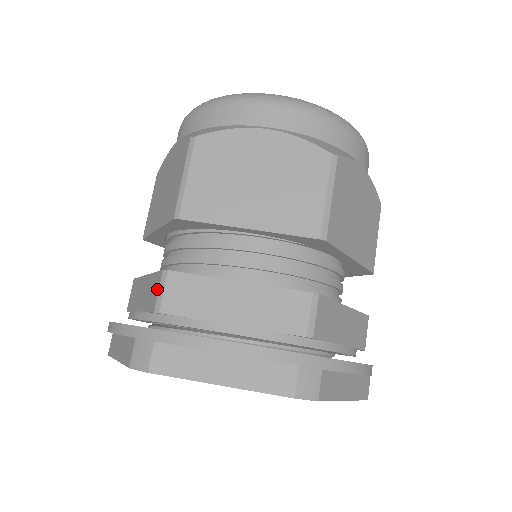
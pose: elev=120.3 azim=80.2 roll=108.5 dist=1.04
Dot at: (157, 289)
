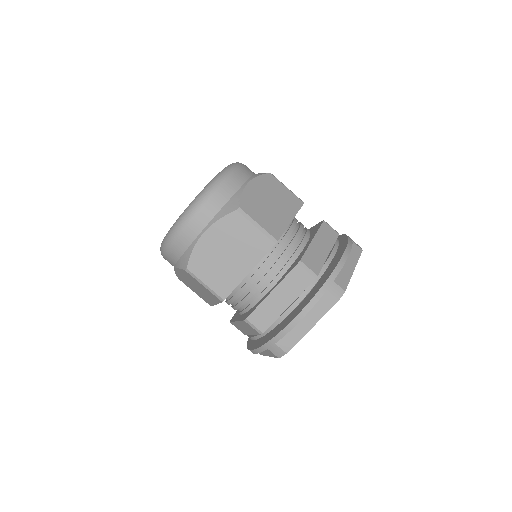
Dot at: (251, 327)
